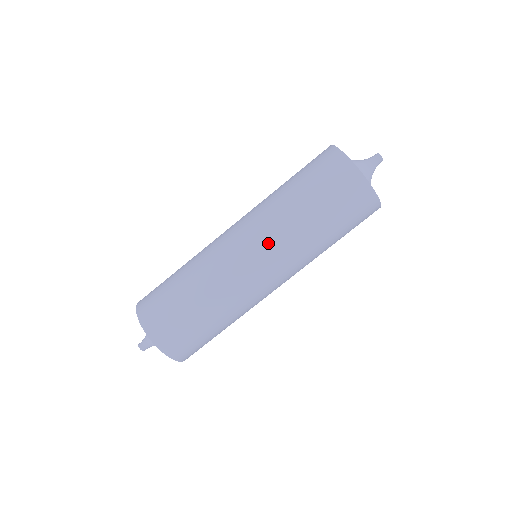
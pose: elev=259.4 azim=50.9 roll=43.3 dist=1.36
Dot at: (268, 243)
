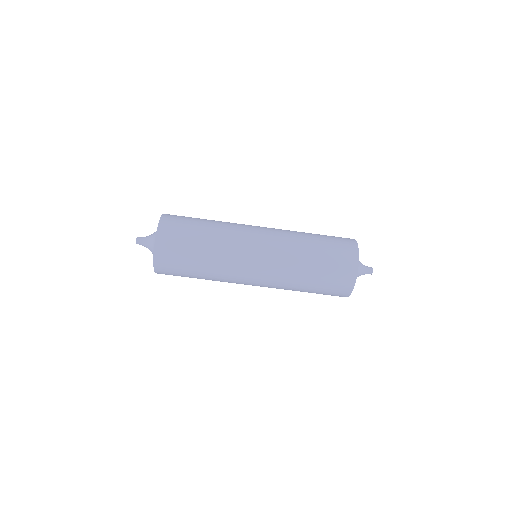
Dot at: (274, 263)
